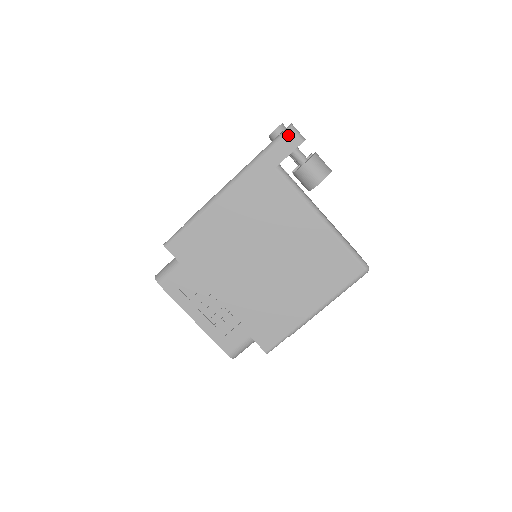
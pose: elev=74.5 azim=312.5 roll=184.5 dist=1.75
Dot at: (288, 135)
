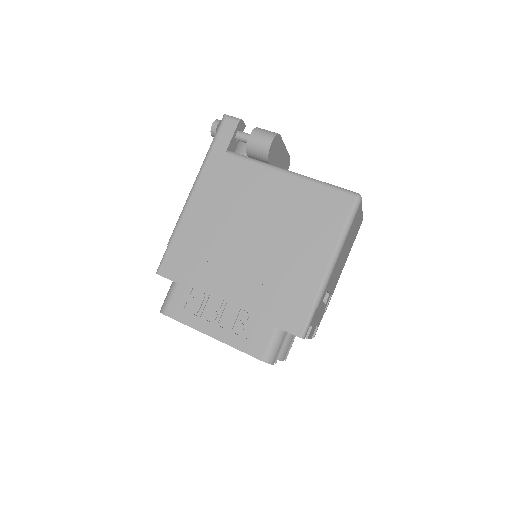
Dot at: (224, 122)
